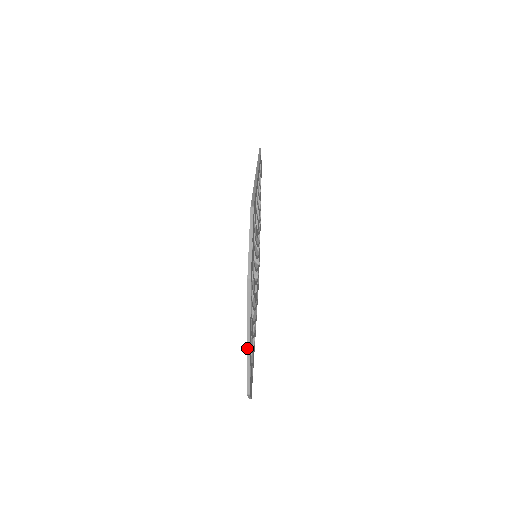
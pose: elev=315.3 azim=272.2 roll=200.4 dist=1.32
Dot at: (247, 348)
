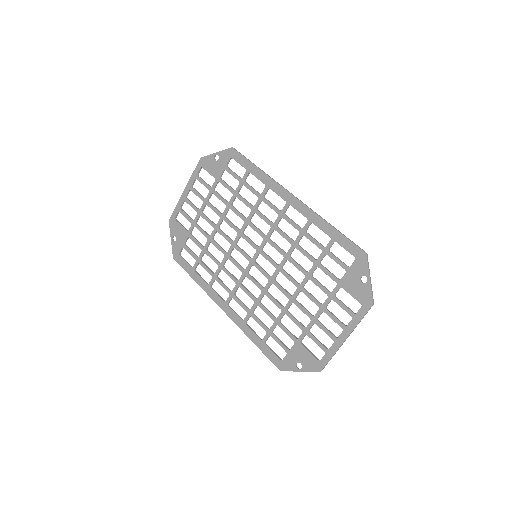
Dot at: (342, 344)
